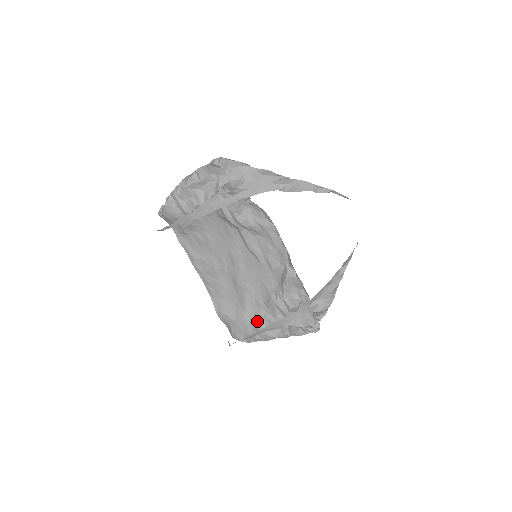
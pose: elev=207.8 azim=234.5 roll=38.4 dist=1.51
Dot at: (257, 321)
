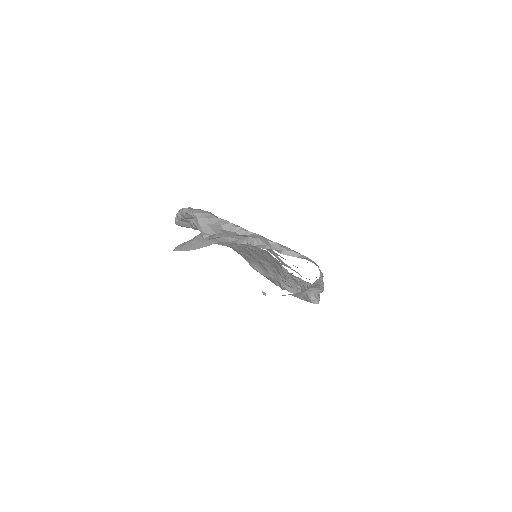
Dot at: (279, 281)
